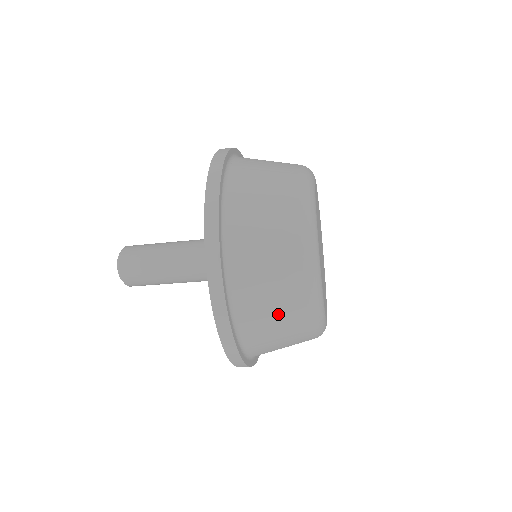
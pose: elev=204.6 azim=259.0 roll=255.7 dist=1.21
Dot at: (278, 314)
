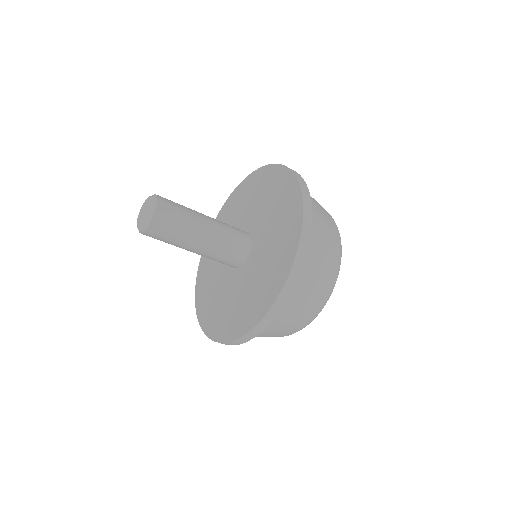
Dot at: (277, 333)
